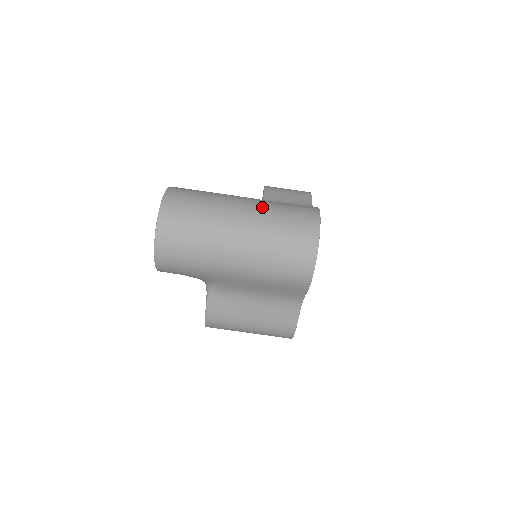
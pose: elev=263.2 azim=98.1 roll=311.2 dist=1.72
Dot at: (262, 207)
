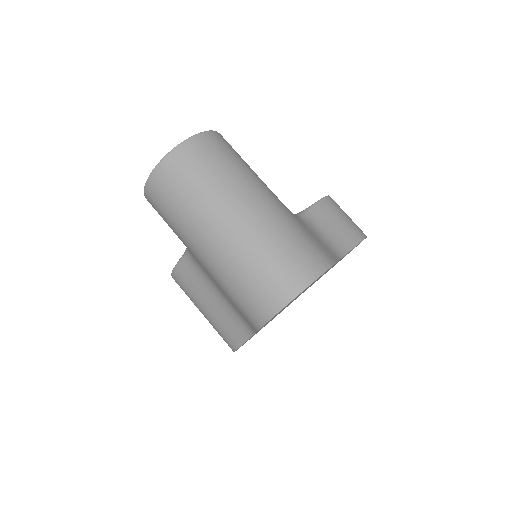
Dot at: (272, 220)
